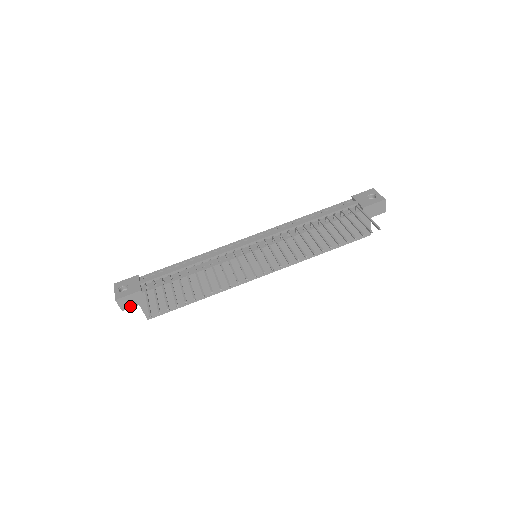
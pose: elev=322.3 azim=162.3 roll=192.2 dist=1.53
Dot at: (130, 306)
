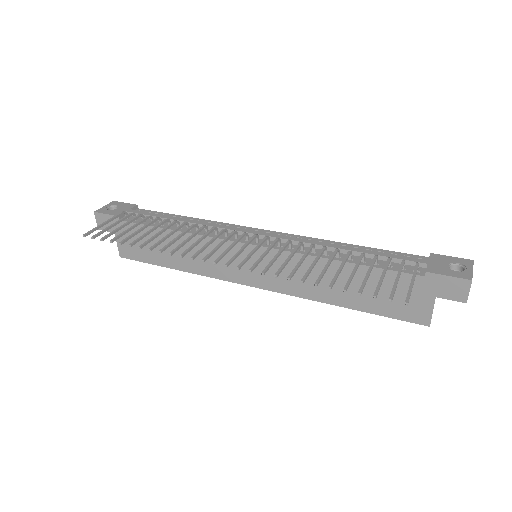
Dot at: occluded
